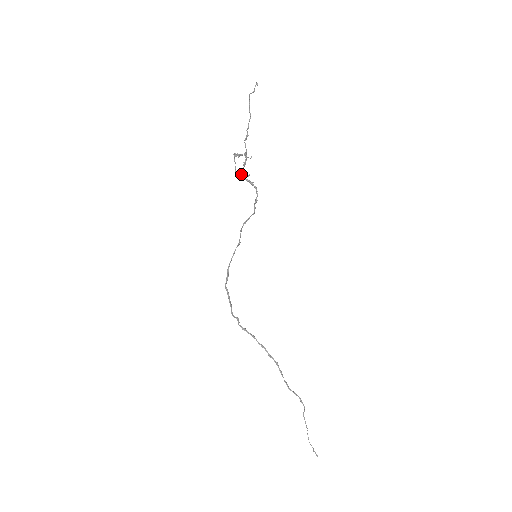
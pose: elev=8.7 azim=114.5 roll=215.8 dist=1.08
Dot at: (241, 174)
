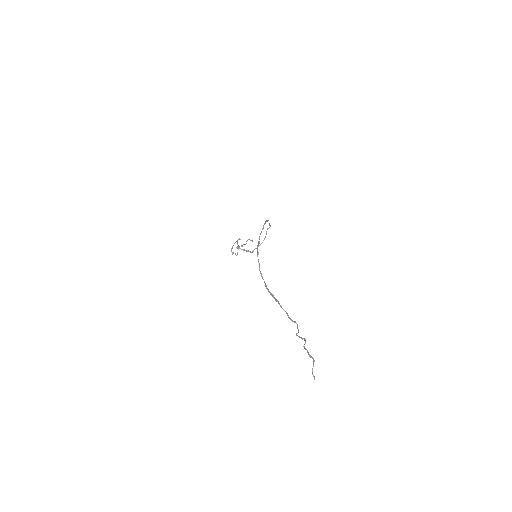
Dot at: (237, 248)
